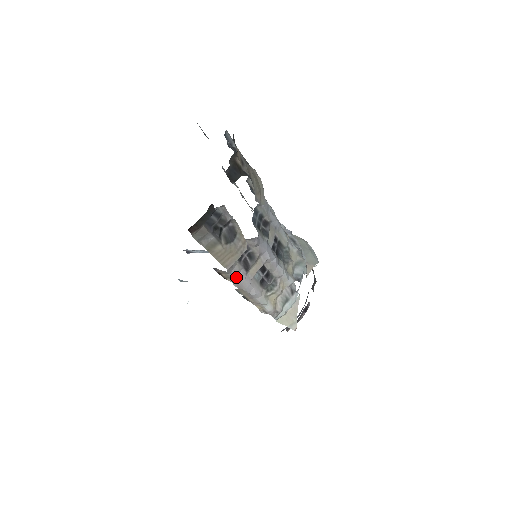
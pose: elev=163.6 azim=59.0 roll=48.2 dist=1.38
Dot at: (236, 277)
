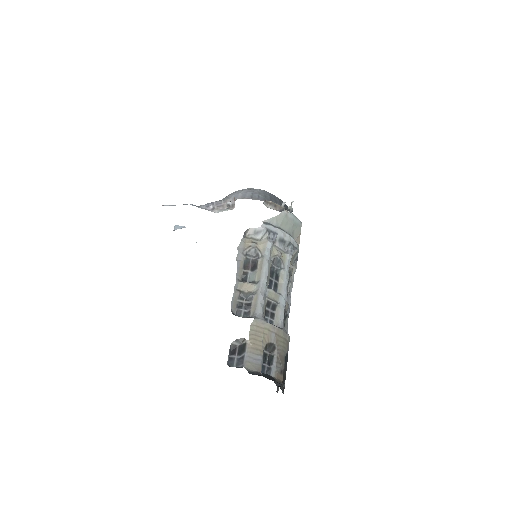
Dot at: occluded
